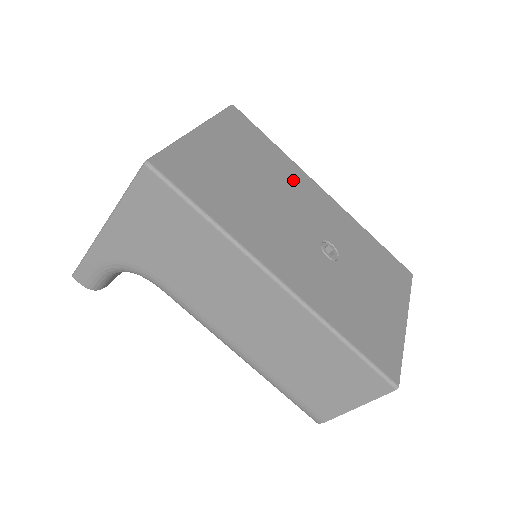
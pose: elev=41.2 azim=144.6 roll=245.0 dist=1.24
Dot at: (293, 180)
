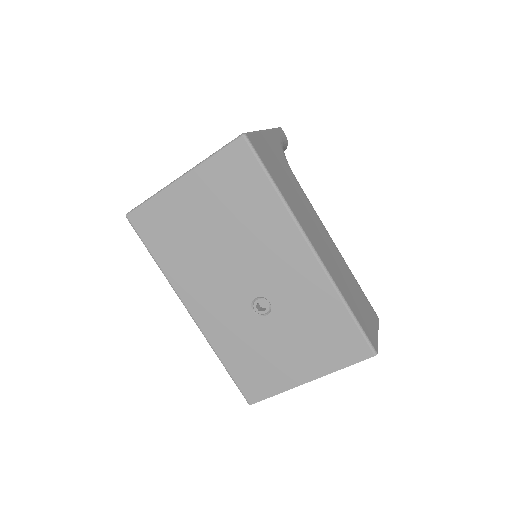
Dot at: (268, 233)
